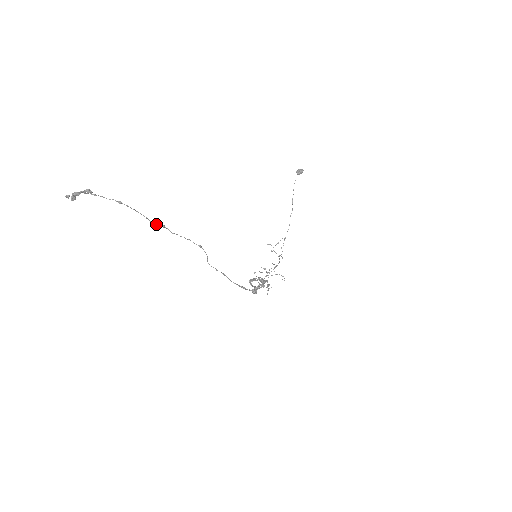
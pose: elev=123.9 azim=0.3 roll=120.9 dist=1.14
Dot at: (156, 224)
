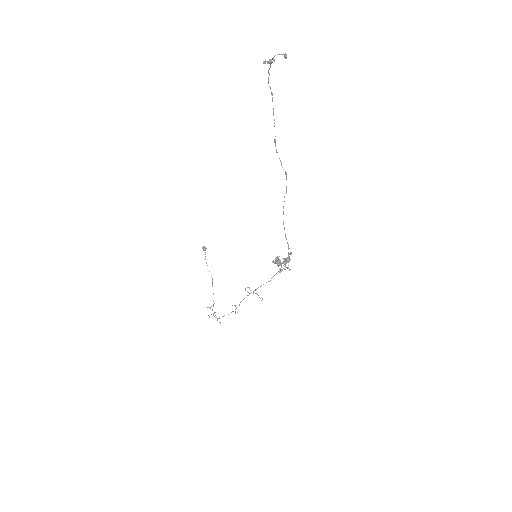
Dot at: occluded
